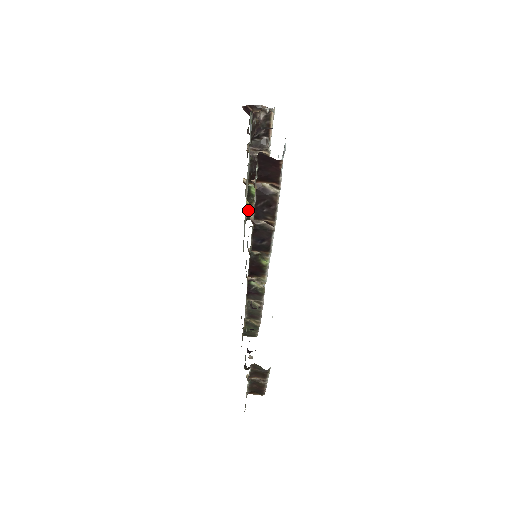
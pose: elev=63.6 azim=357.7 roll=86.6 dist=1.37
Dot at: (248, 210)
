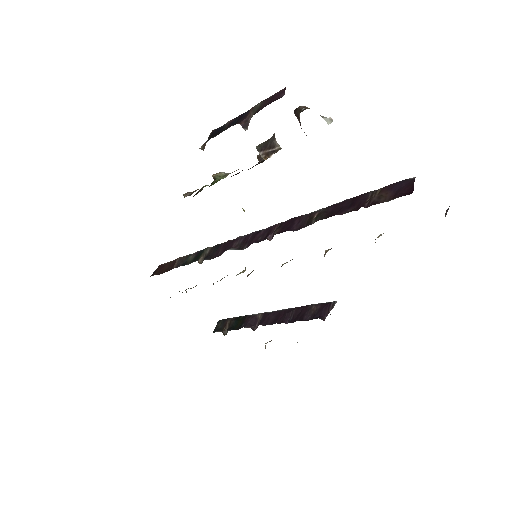
Dot at: (193, 196)
